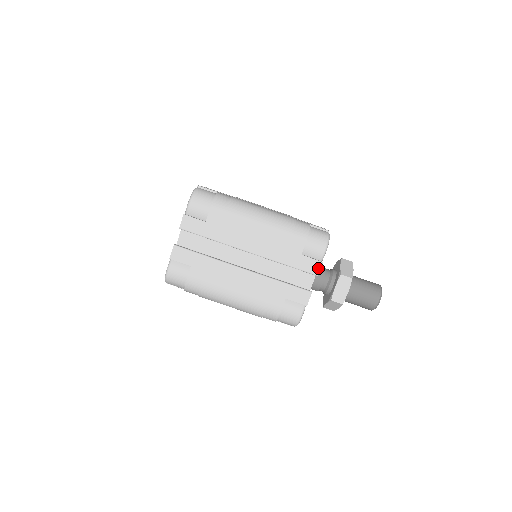
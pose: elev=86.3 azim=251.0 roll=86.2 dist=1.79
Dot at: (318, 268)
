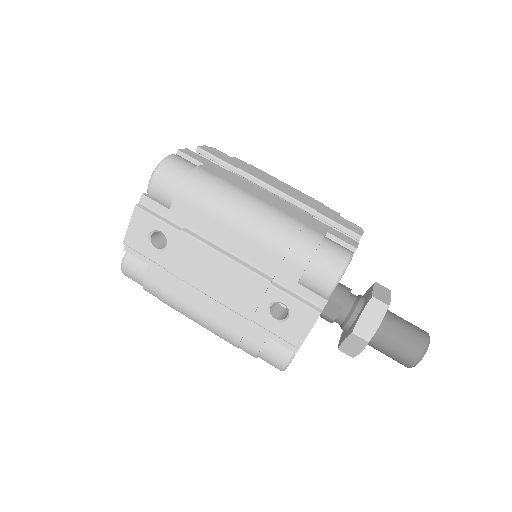
Dot at: (360, 232)
